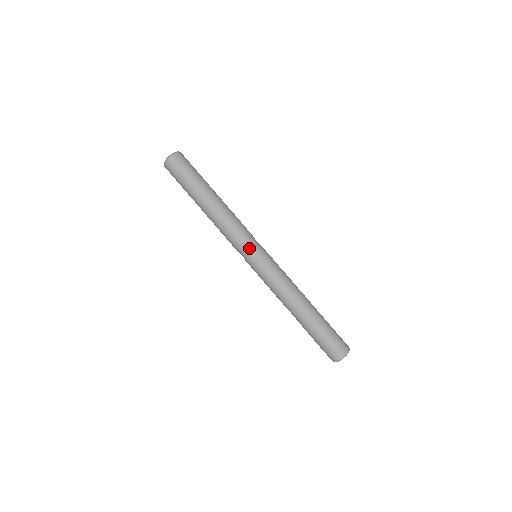
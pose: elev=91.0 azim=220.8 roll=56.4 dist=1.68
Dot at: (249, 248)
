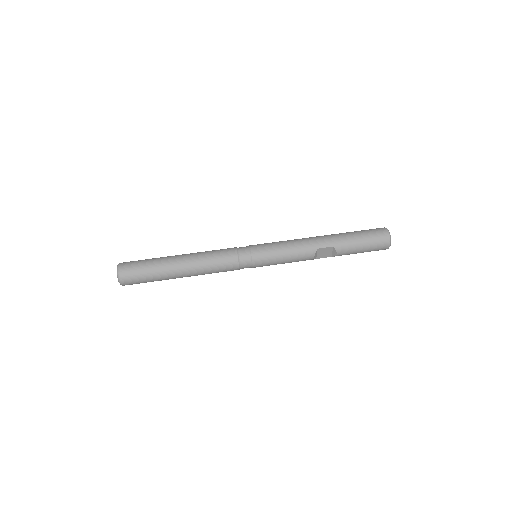
Dot at: (244, 247)
